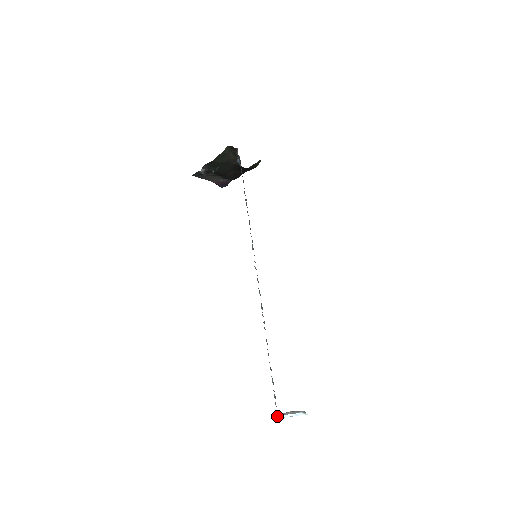
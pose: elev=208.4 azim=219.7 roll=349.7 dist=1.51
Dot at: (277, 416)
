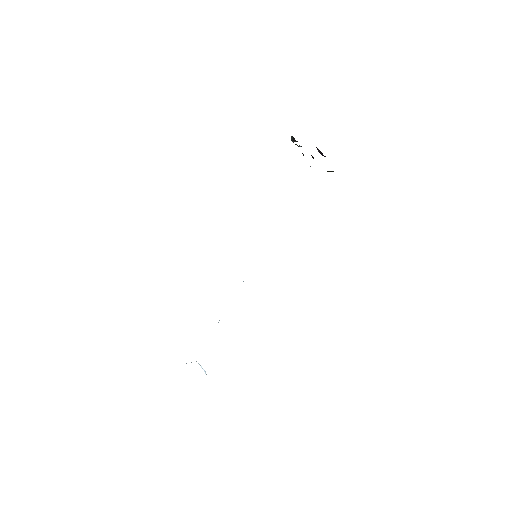
Dot at: occluded
